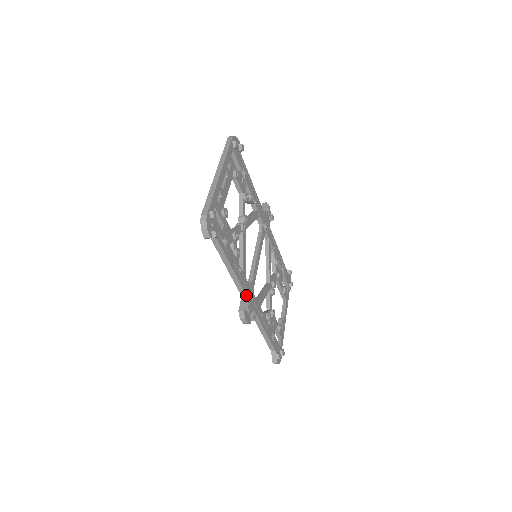
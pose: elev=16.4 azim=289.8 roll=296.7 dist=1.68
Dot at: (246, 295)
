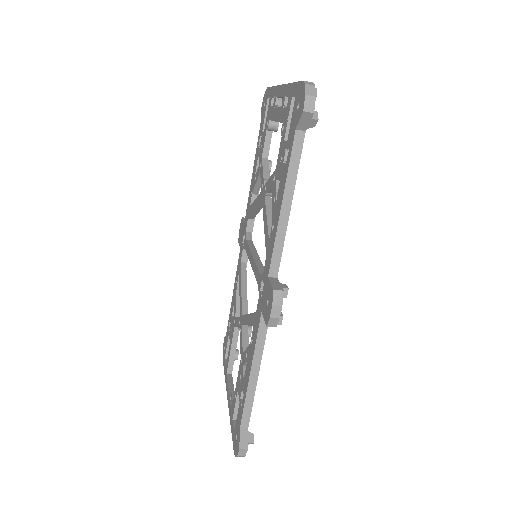
Dot at: (277, 276)
